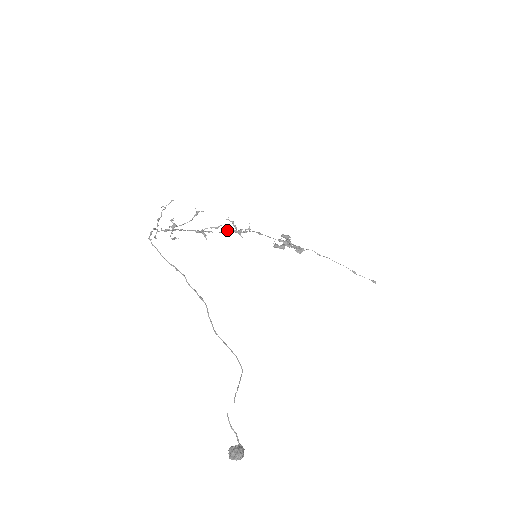
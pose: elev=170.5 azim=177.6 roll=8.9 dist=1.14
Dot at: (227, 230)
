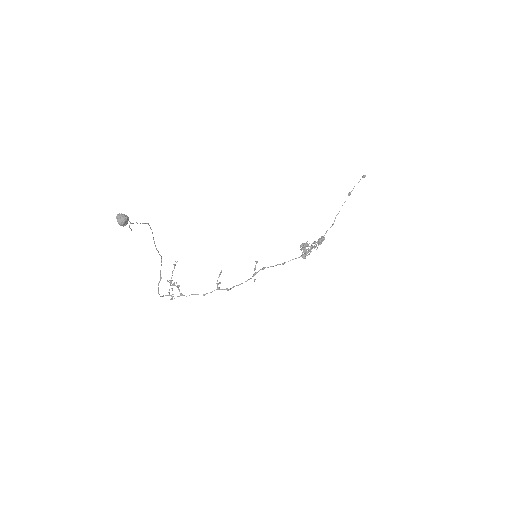
Dot at: (254, 280)
